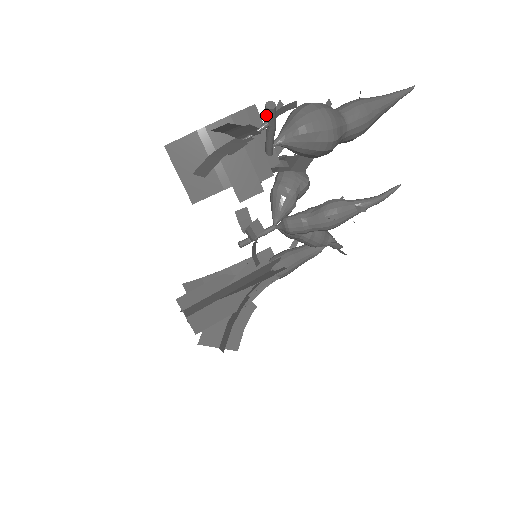
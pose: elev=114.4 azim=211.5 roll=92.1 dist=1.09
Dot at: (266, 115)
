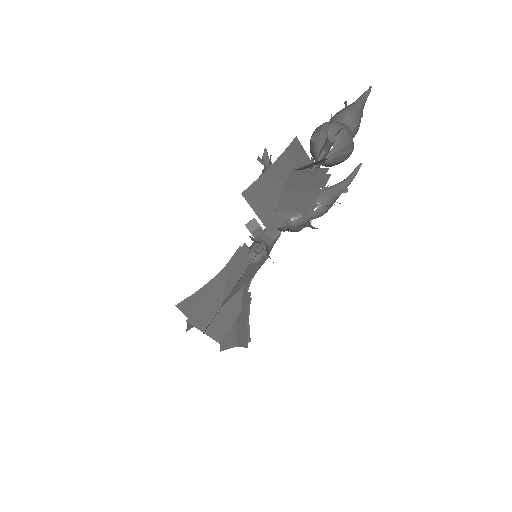
Dot at: (326, 146)
